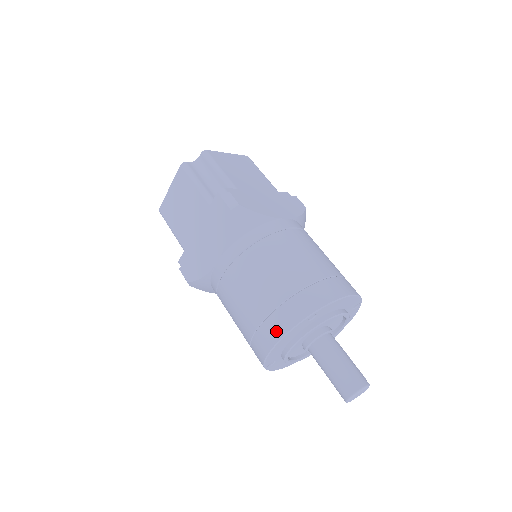
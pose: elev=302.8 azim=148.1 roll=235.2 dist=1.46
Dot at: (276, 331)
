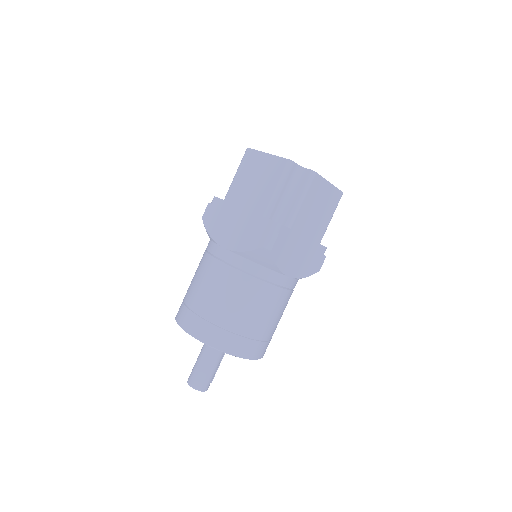
Dot at: (195, 329)
